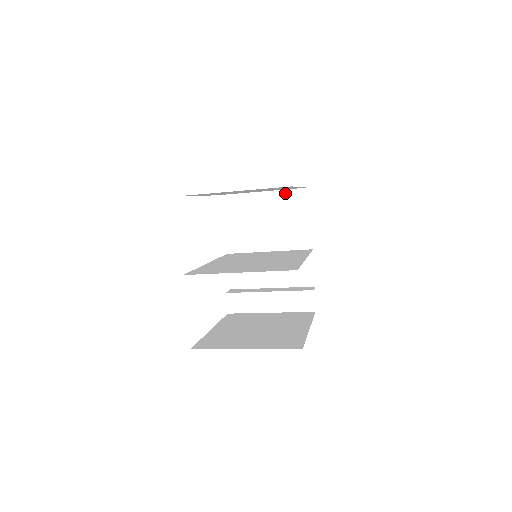
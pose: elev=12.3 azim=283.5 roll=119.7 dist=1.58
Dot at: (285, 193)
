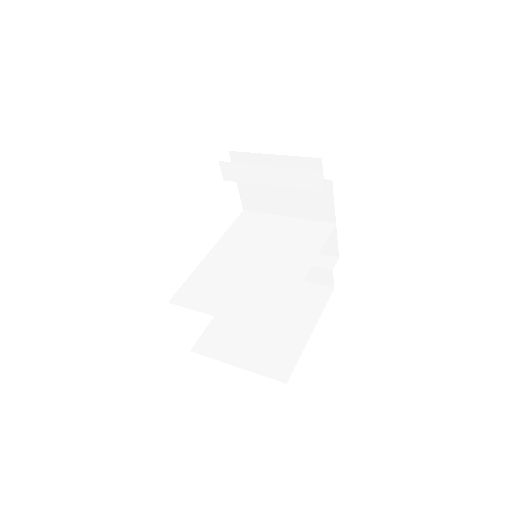
Dot at: (296, 172)
